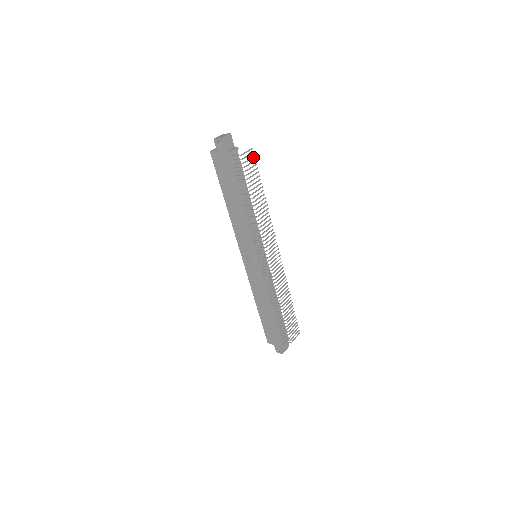
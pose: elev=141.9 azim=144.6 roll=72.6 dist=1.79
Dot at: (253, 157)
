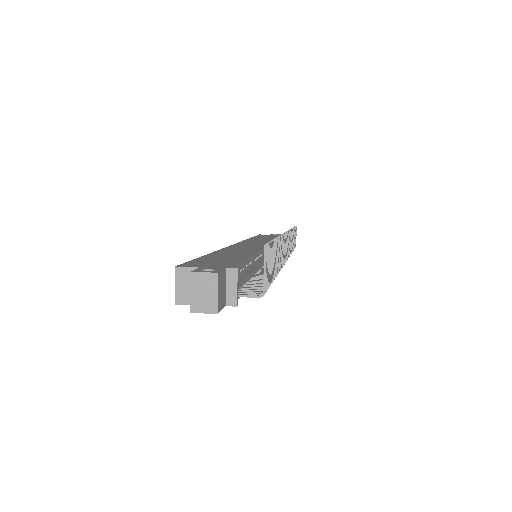
Dot at: (268, 251)
